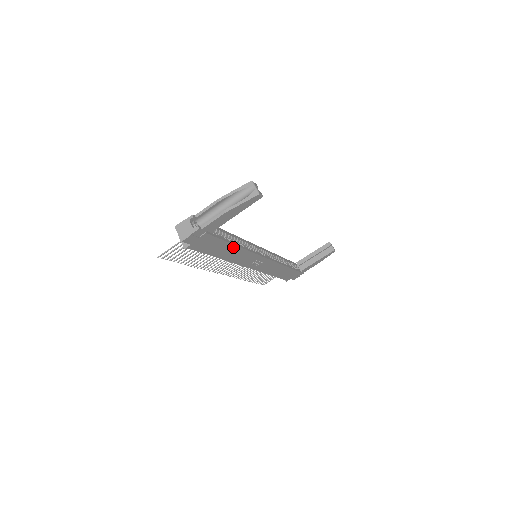
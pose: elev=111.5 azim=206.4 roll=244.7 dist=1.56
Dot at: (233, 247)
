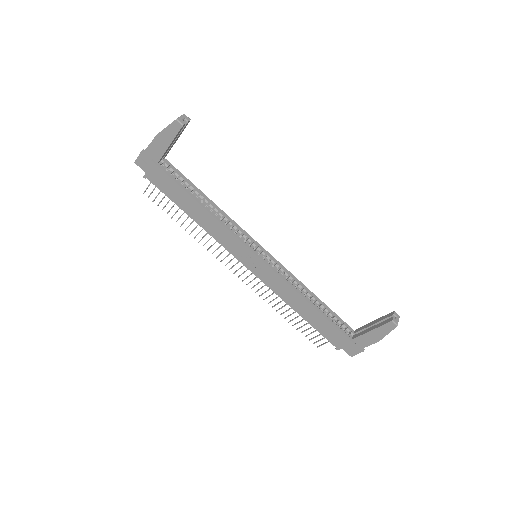
Dot at: (197, 205)
